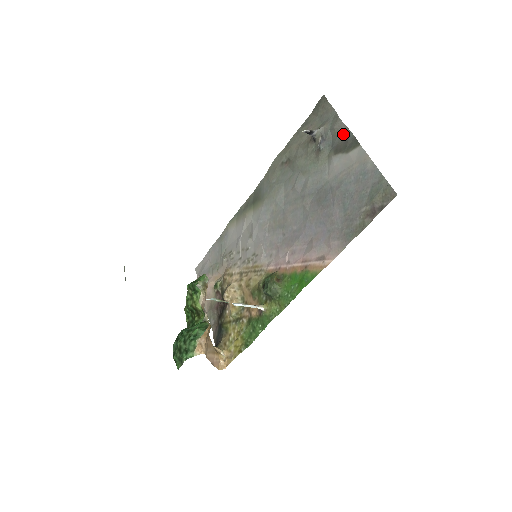
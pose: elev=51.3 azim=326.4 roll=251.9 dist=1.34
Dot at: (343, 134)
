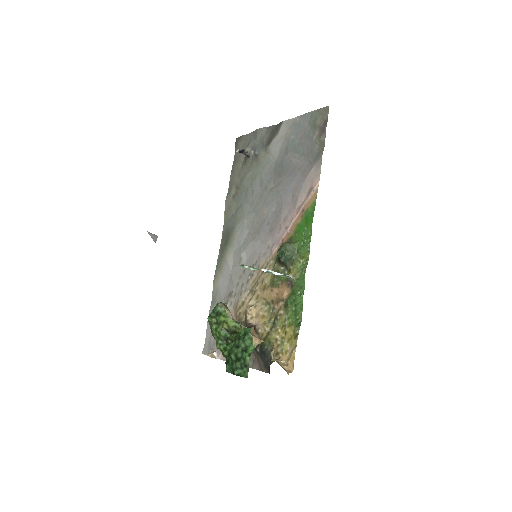
Dot at: (266, 132)
